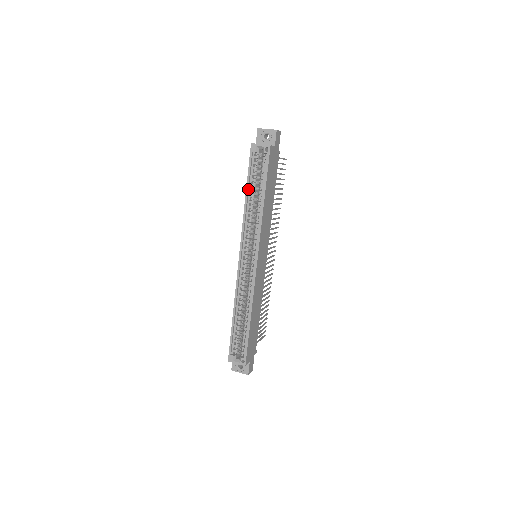
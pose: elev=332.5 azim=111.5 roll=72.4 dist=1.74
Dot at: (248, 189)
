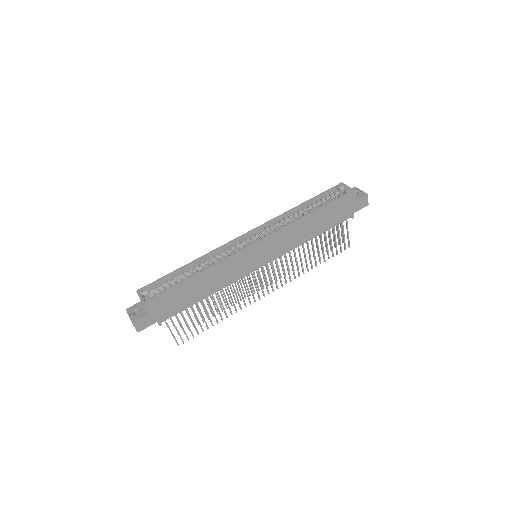
Dot at: (307, 203)
